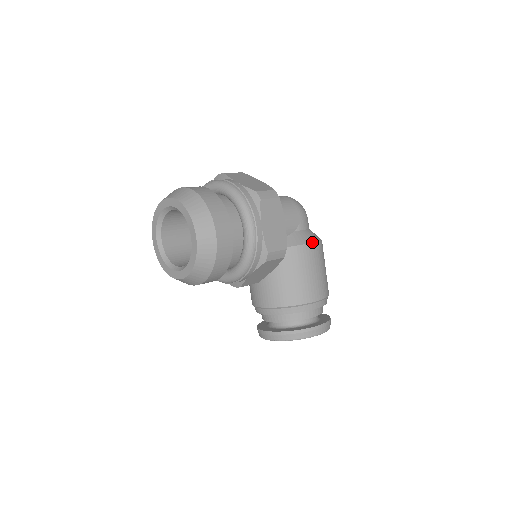
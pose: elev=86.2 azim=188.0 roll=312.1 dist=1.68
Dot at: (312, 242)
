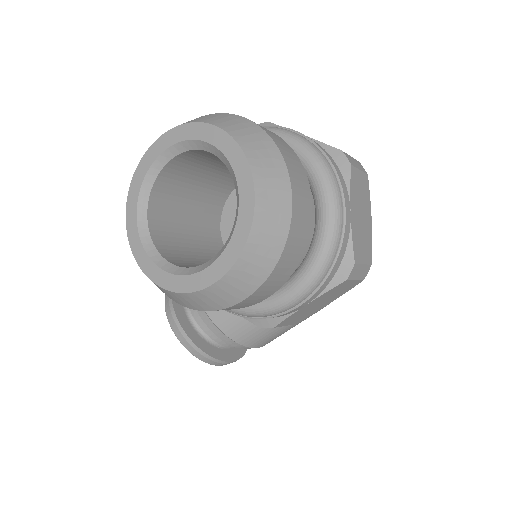
Dot at: occluded
